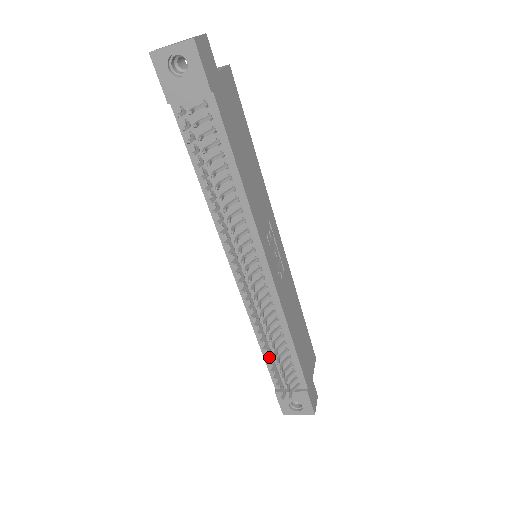
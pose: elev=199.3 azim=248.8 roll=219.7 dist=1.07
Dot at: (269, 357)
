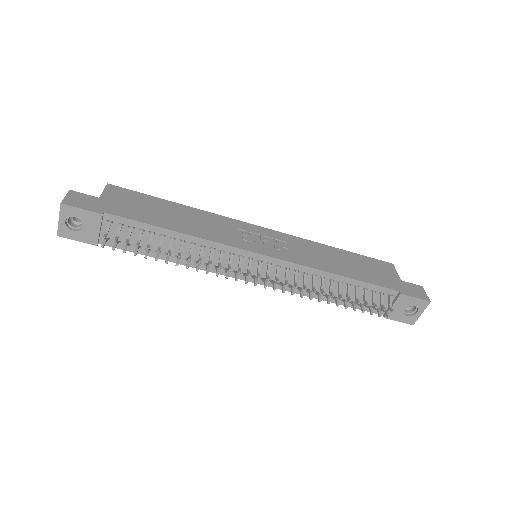
Dot at: (347, 302)
